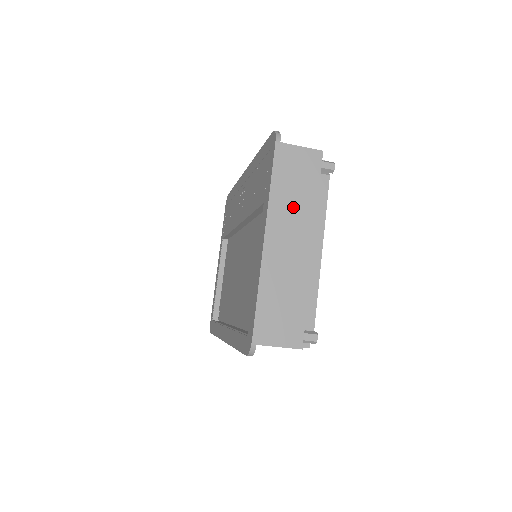
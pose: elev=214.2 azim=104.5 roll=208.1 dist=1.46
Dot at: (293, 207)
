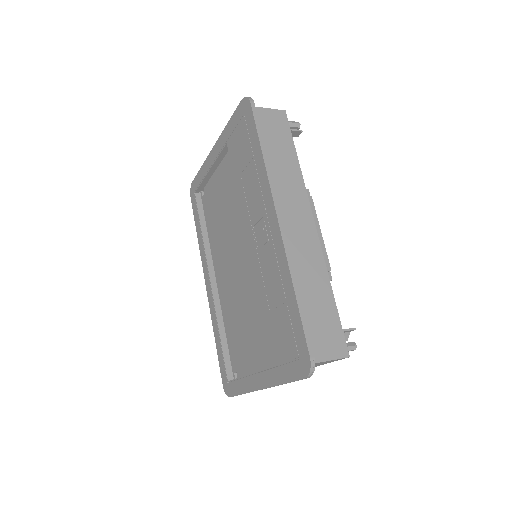
Dot at: occluded
